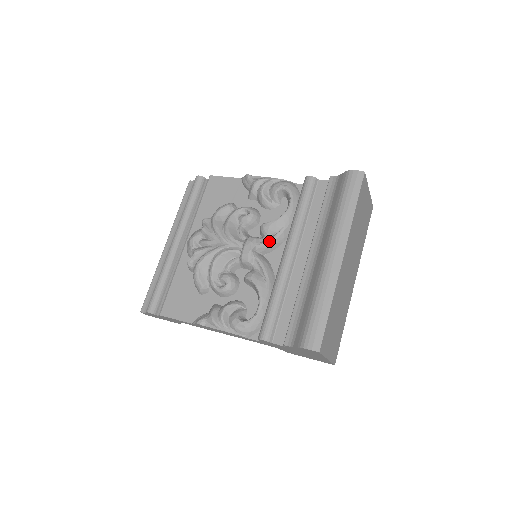
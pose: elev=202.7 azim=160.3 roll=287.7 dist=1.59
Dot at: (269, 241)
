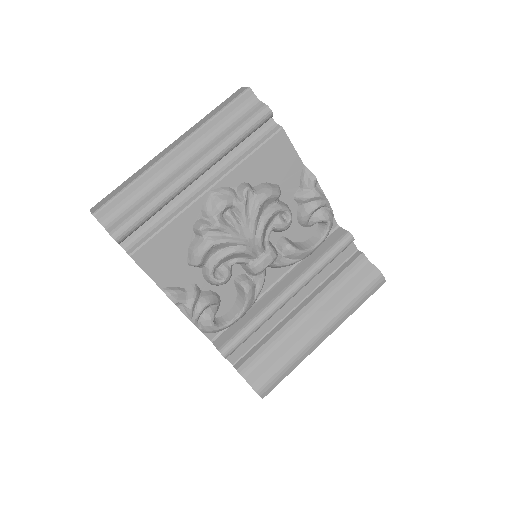
Dot at: (283, 265)
